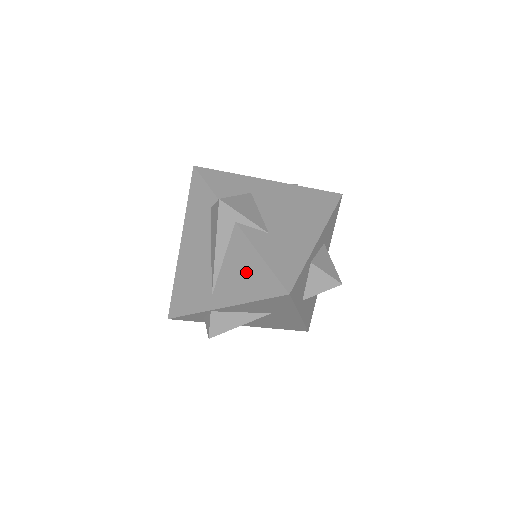
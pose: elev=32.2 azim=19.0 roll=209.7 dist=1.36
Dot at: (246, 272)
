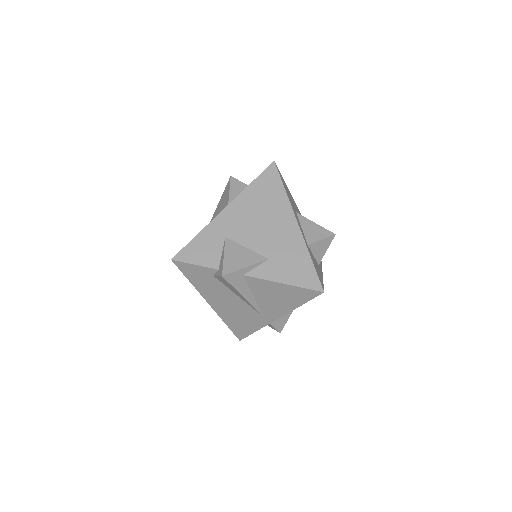
Dot at: (279, 296)
